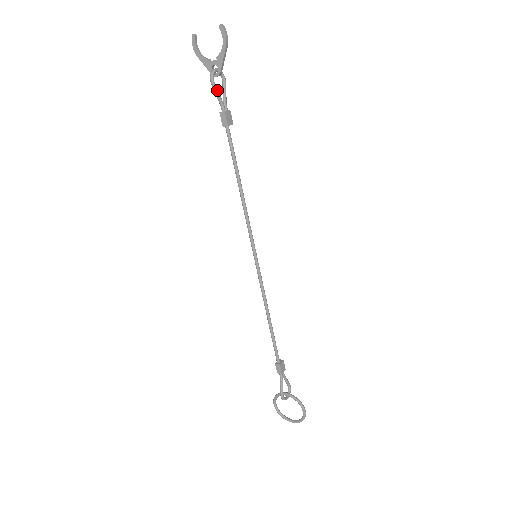
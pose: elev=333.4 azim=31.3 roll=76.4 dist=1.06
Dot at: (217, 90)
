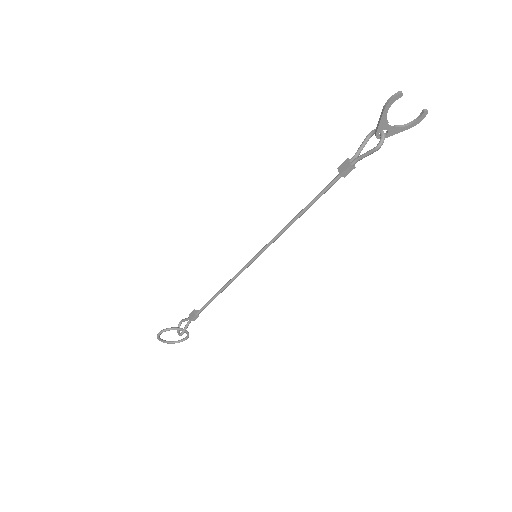
Dot at: (371, 153)
